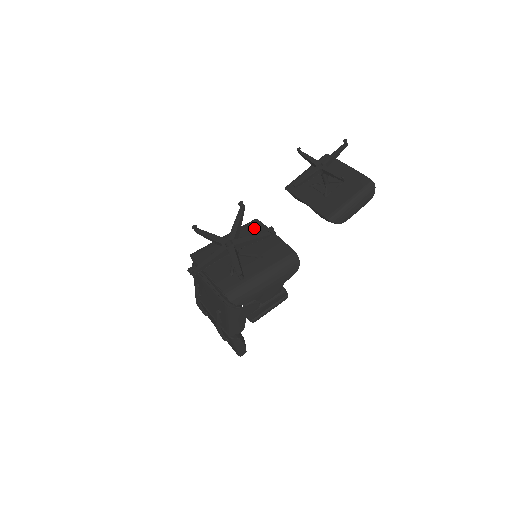
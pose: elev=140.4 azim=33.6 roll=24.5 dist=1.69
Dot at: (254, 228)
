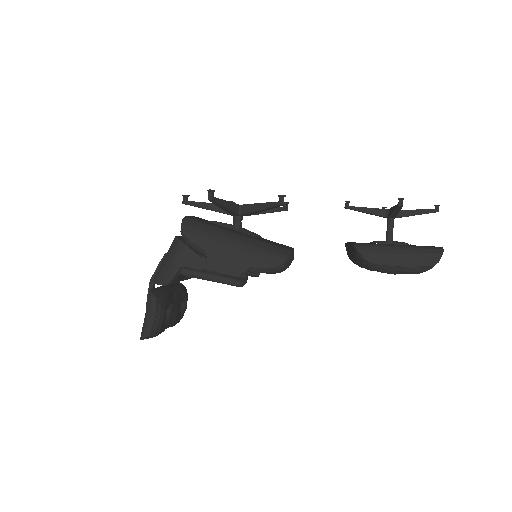
Dot at: occluded
